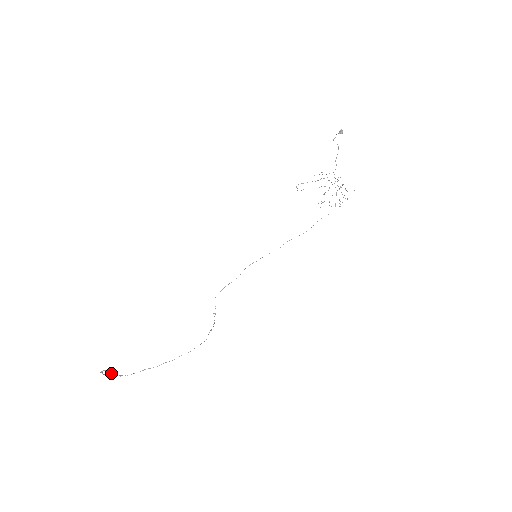
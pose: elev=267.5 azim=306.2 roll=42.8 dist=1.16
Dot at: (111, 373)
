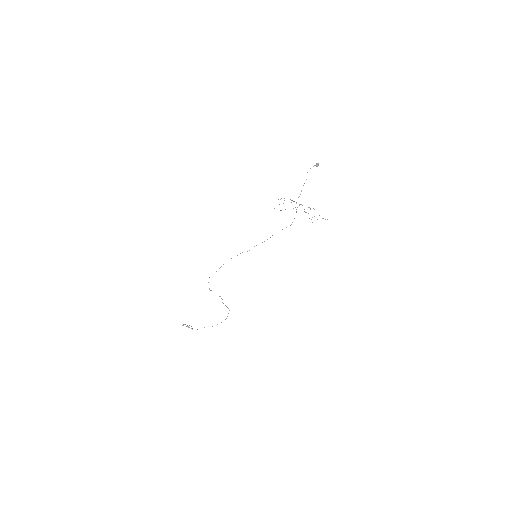
Dot at: (188, 326)
